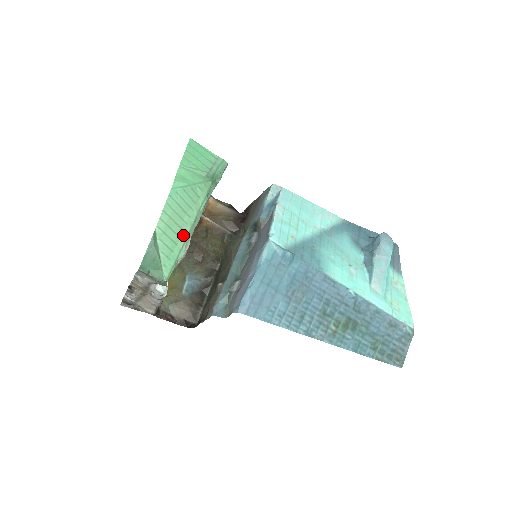
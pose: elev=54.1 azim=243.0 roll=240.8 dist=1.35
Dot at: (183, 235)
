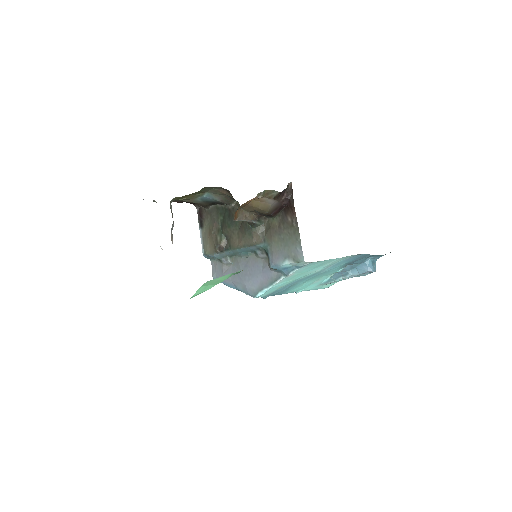
Dot at: occluded
